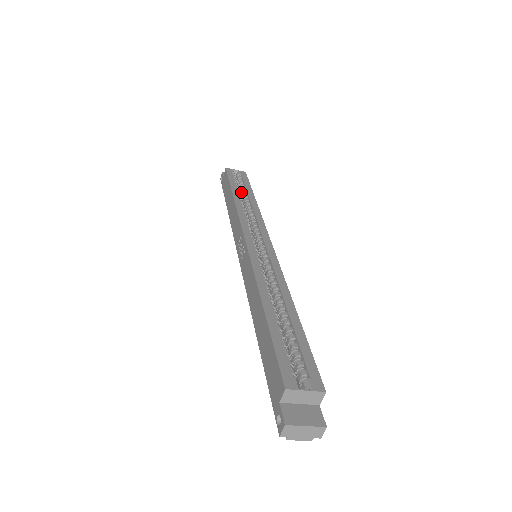
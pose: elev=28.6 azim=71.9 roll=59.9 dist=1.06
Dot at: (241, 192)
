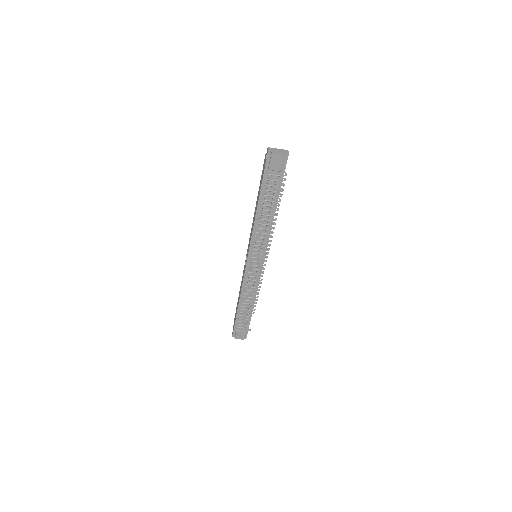
Dot at: occluded
